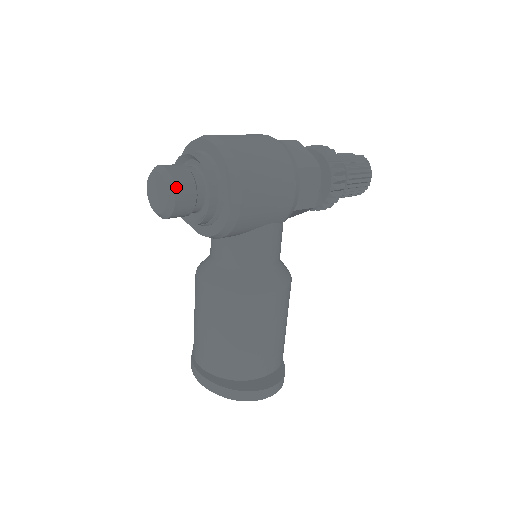
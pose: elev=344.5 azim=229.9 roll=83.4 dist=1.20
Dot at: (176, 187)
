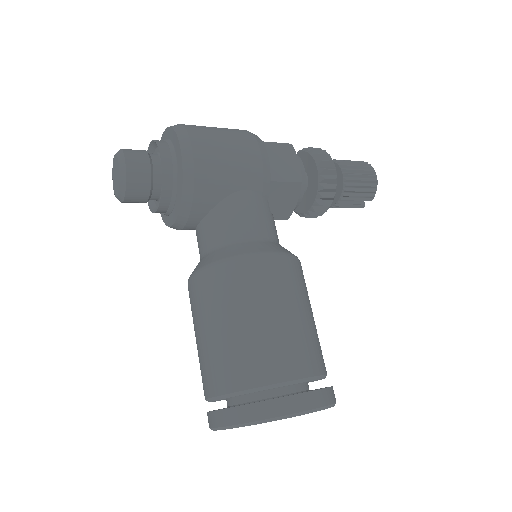
Dot at: (126, 154)
